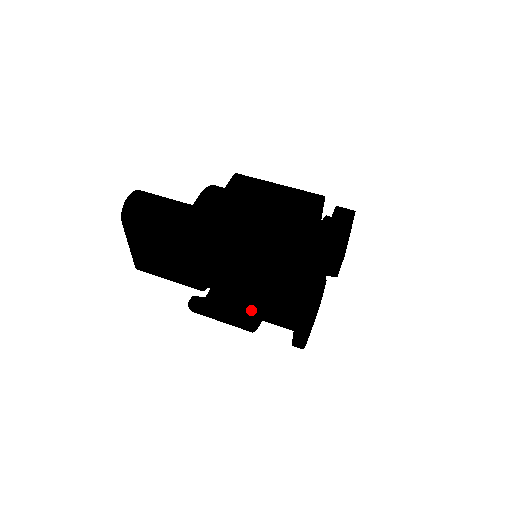
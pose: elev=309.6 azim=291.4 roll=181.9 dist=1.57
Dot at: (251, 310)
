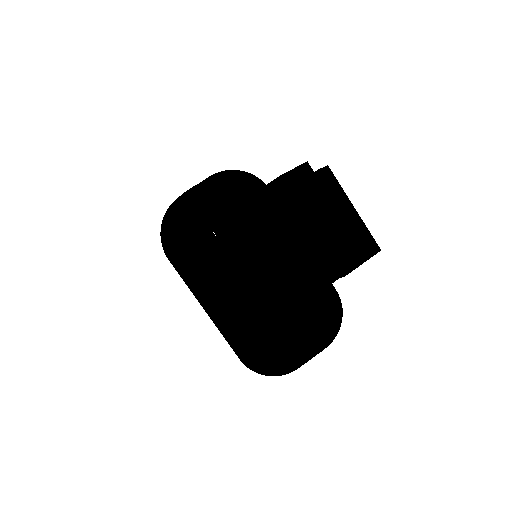
Dot at: occluded
